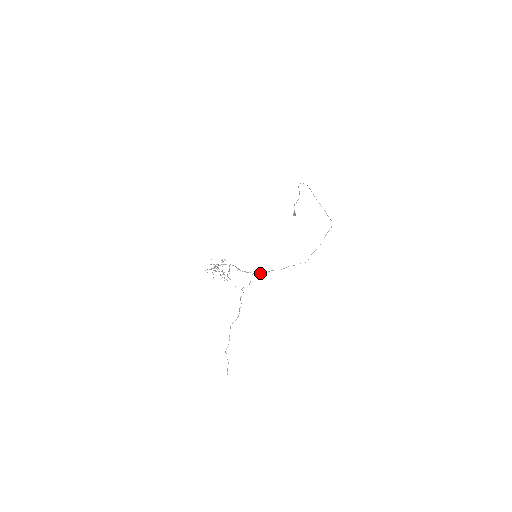
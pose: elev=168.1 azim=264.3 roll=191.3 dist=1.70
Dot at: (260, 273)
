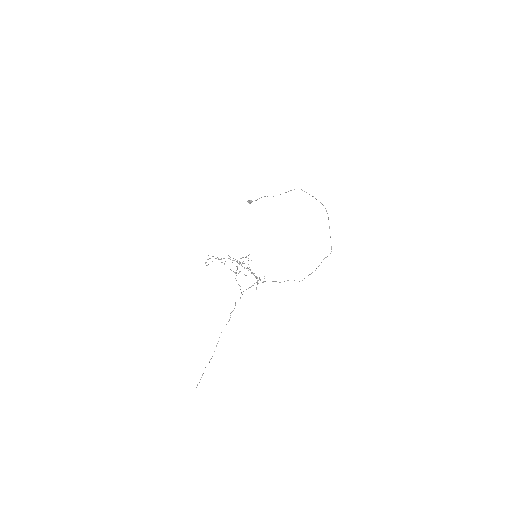
Dot at: (265, 281)
